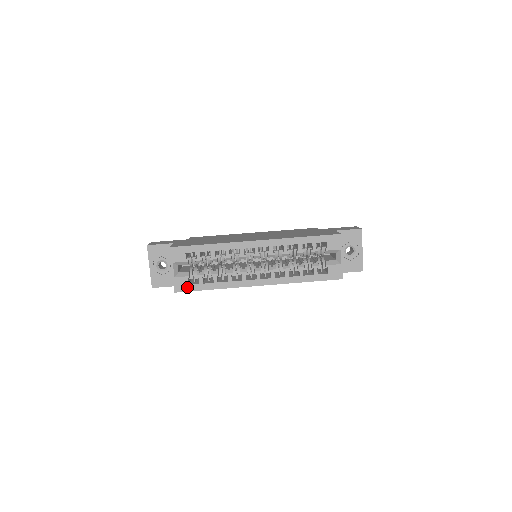
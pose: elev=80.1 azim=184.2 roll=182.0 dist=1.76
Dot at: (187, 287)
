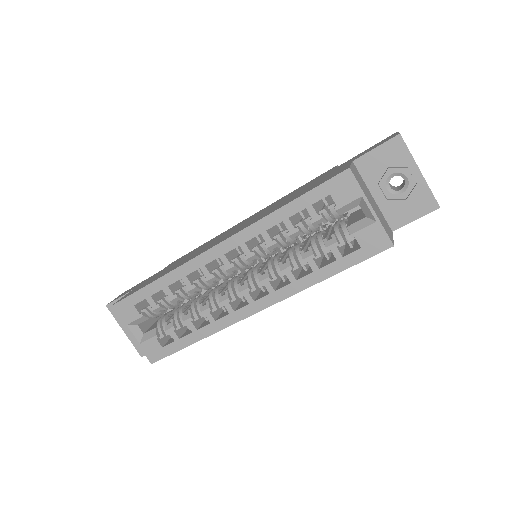
Dot at: (162, 351)
